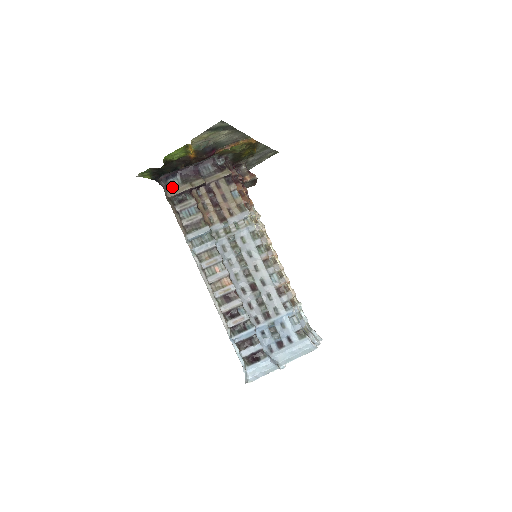
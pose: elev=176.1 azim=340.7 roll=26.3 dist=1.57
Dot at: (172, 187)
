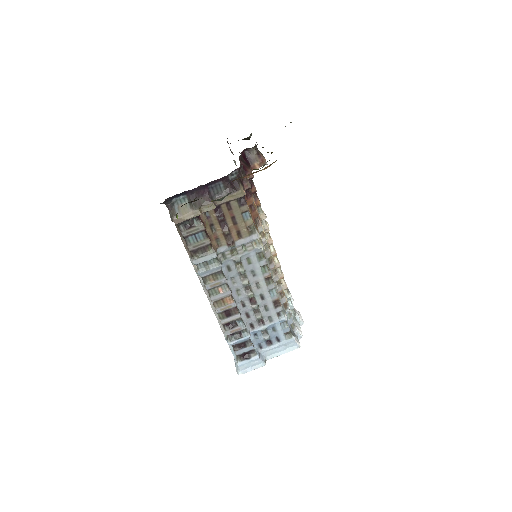
Dot at: (178, 209)
